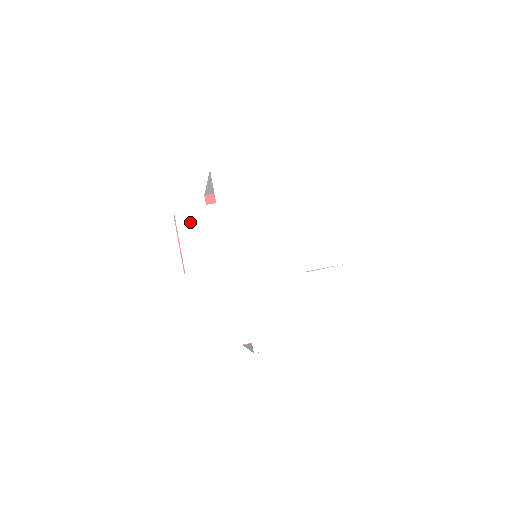
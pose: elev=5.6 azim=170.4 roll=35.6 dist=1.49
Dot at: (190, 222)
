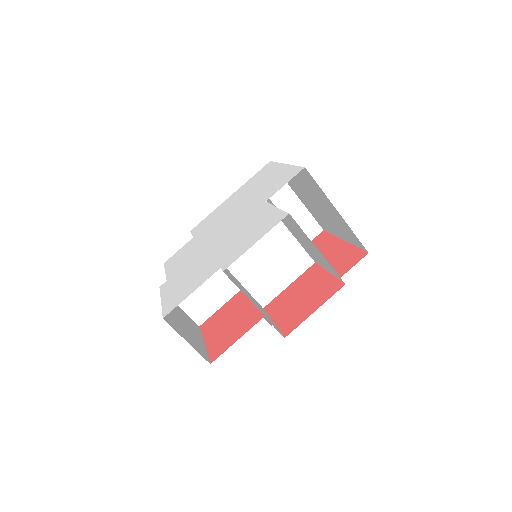
Dot at: (174, 258)
